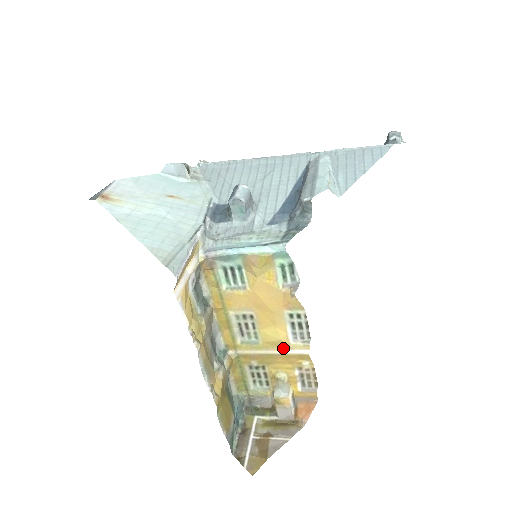
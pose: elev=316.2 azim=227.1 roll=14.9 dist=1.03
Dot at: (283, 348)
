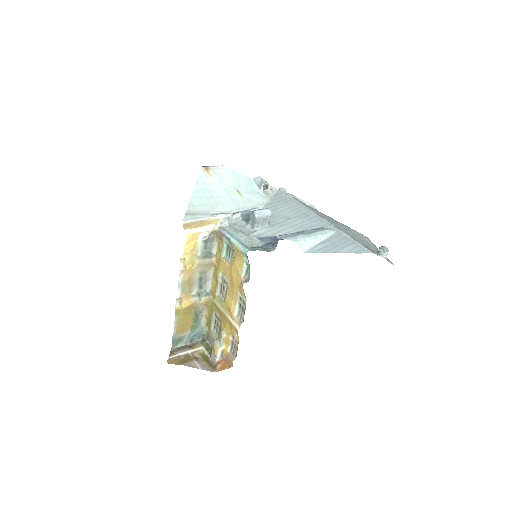
Dot at: (231, 316)
